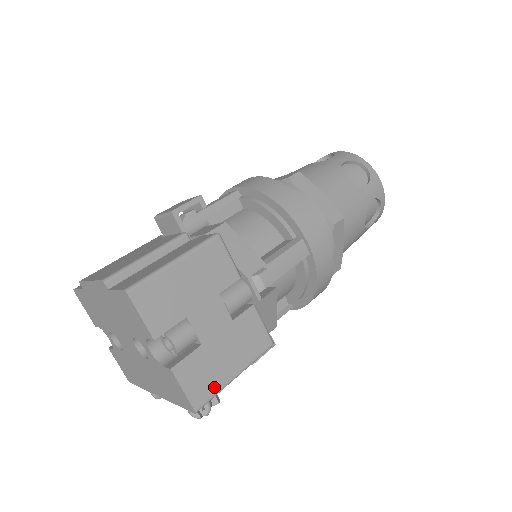
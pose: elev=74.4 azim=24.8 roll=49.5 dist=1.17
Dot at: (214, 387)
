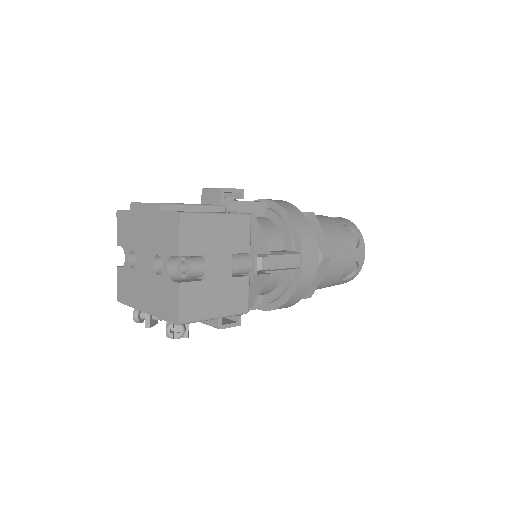
Dot at: (198, 315)
